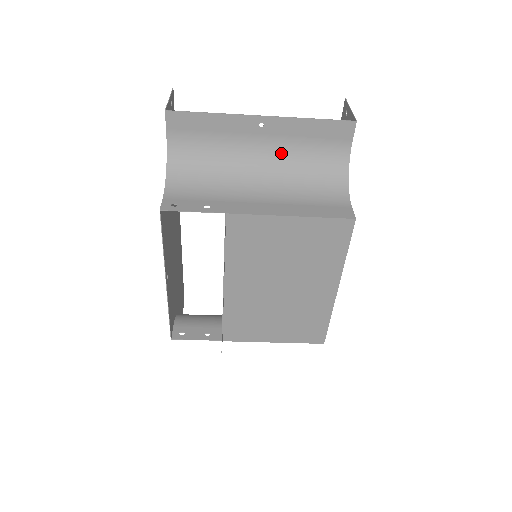
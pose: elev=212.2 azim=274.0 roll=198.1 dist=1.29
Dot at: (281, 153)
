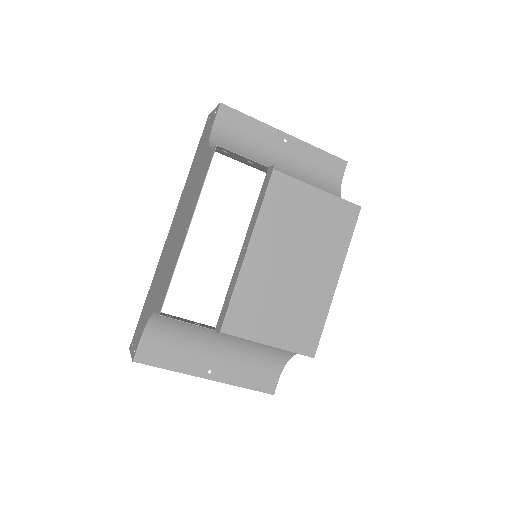
Dot at: (295, 167)
